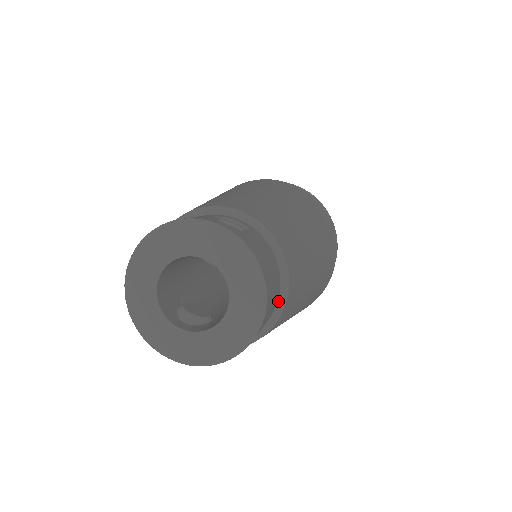
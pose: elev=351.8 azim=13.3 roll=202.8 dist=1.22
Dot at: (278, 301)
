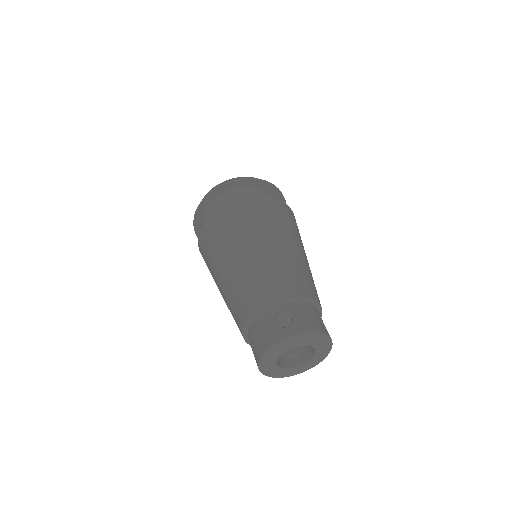
Dot at: (318, 311)
